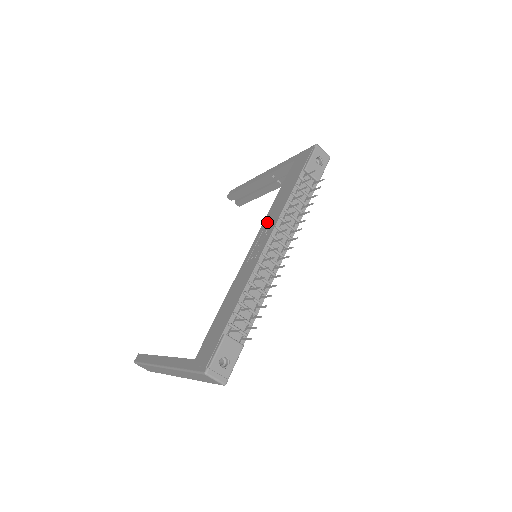
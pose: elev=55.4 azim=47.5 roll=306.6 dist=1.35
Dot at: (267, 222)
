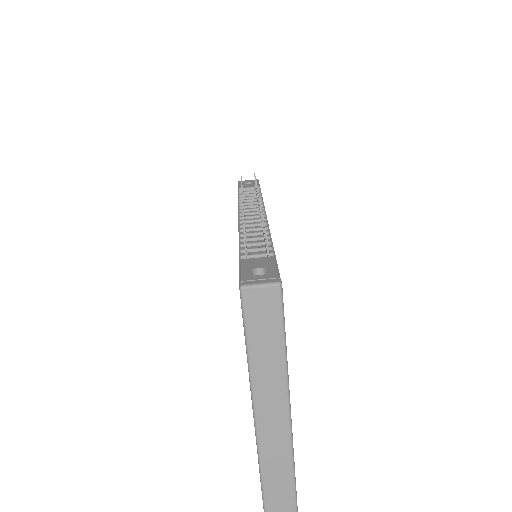
Dot at: occluded
